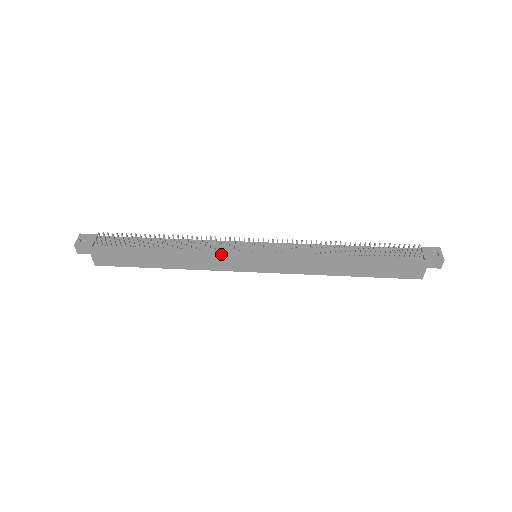
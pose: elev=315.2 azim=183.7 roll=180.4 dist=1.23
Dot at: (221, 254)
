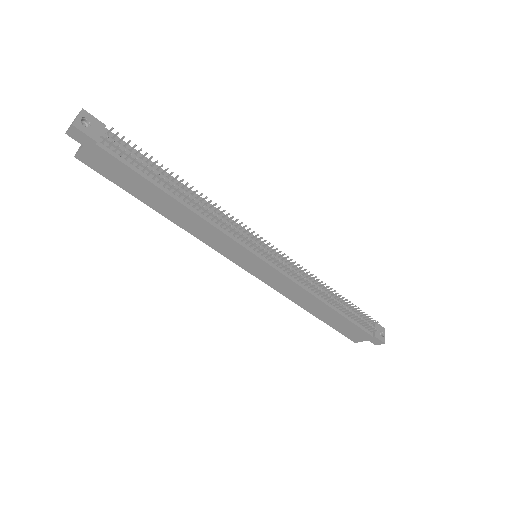
Dot at: (232, 240)
